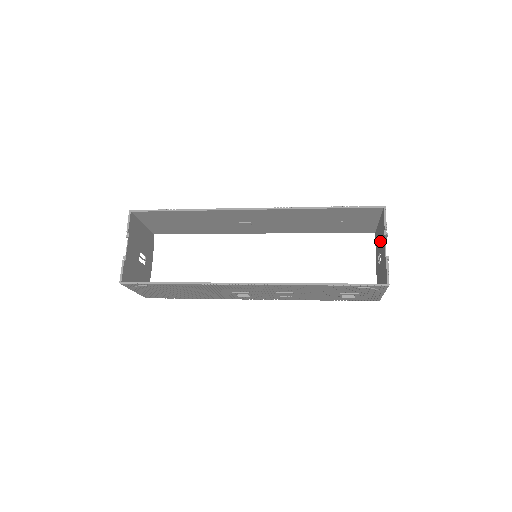
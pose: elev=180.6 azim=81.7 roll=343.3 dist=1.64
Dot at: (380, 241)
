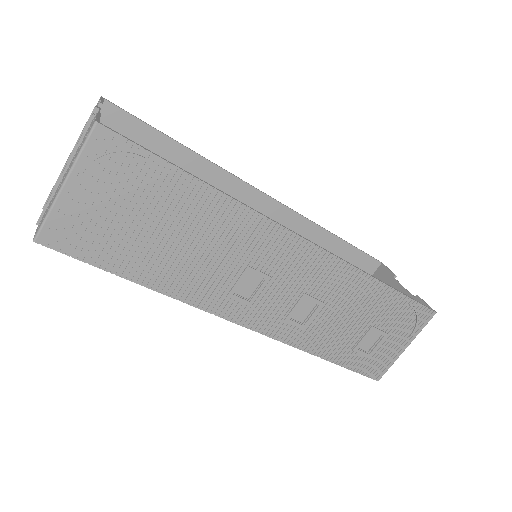
Dot at: occluded
